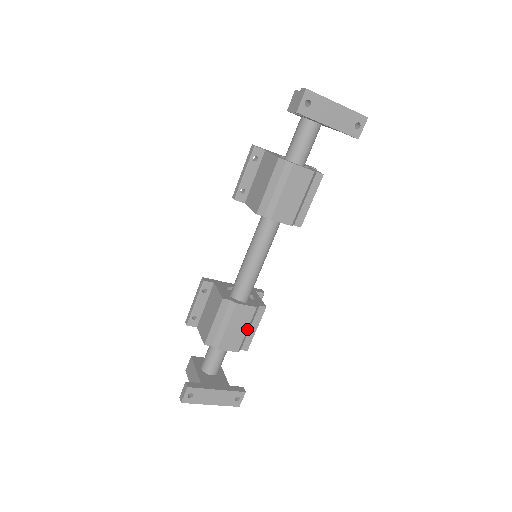
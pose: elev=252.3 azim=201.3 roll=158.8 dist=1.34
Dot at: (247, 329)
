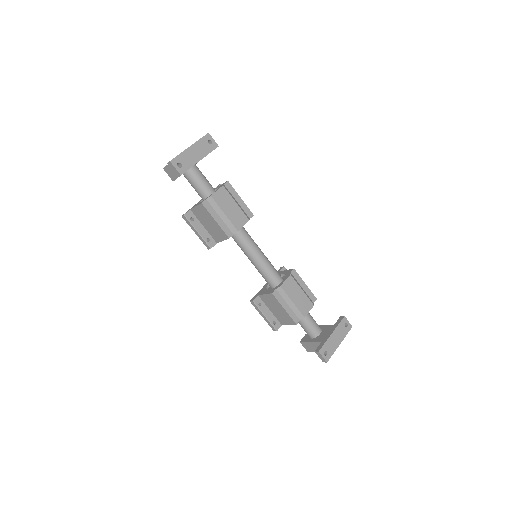
Dot at: (302, 290)
